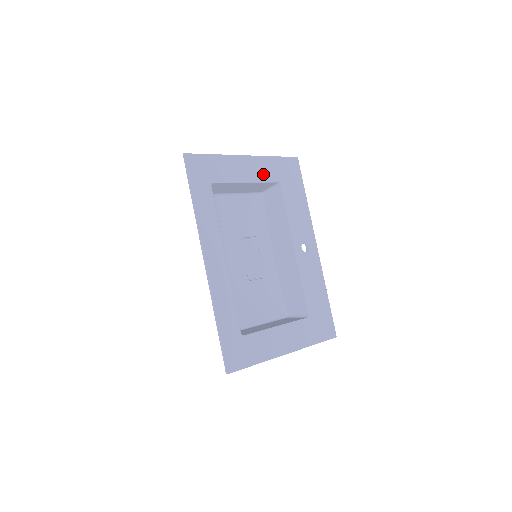
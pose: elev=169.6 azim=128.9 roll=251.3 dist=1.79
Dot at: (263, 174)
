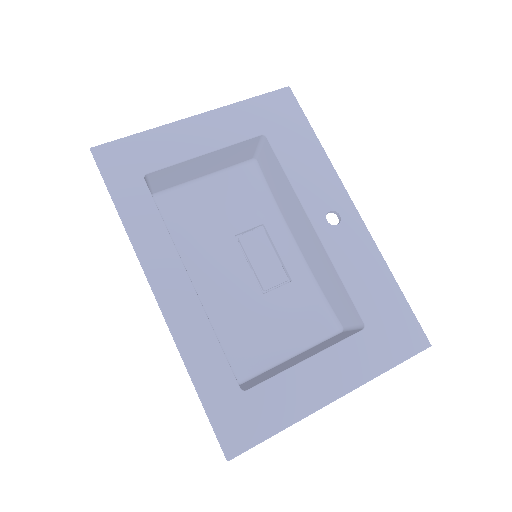
Dot at: (231, 132)
